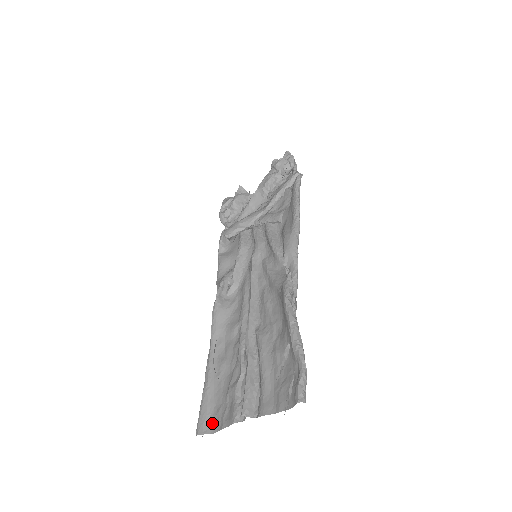
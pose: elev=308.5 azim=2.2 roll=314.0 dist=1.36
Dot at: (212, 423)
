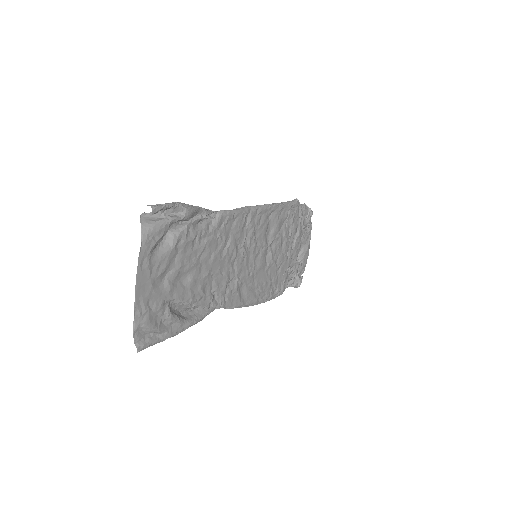
Dot at: (147, 331)
